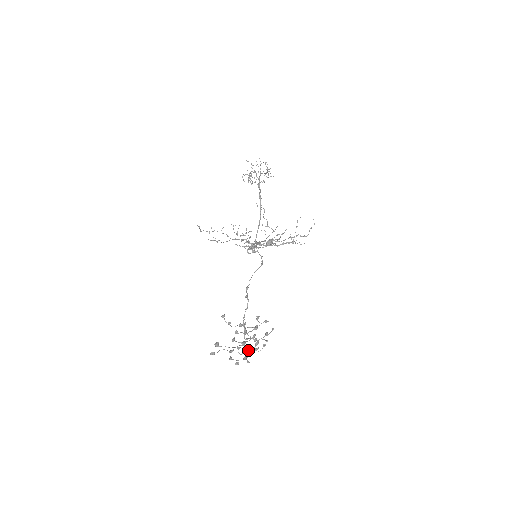
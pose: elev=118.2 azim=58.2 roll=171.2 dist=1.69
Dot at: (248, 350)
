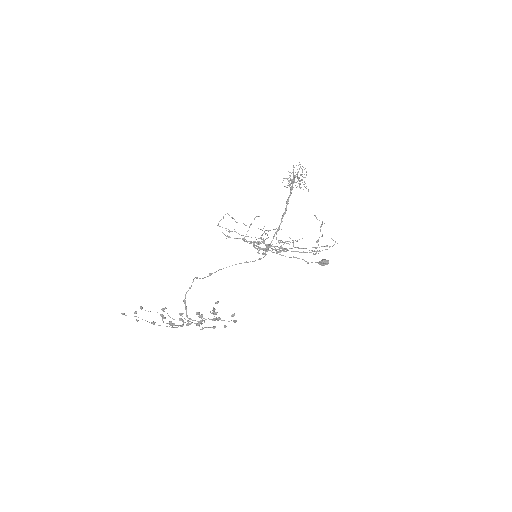
Dot at: (176, 325)
